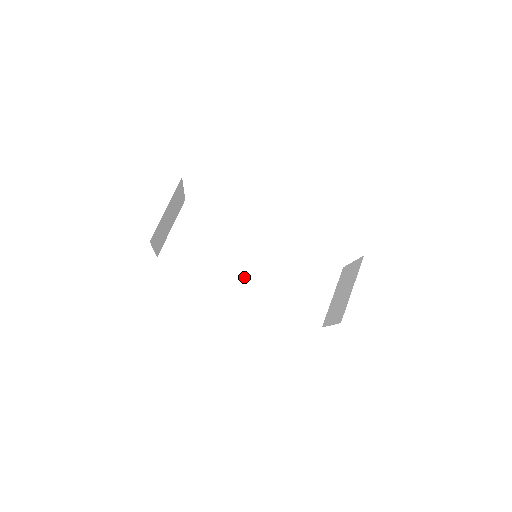
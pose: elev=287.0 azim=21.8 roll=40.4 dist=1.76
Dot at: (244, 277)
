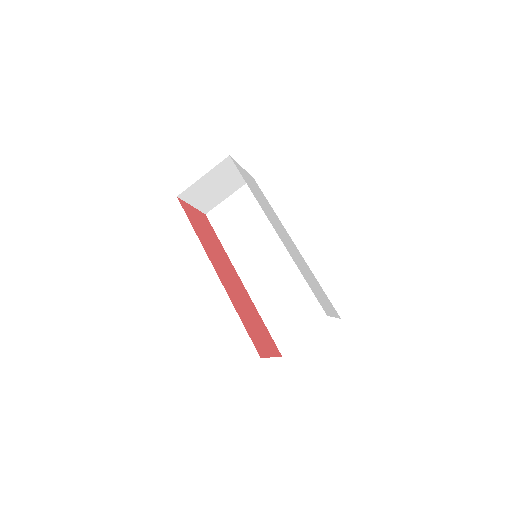
Dot at: (252, 269)
